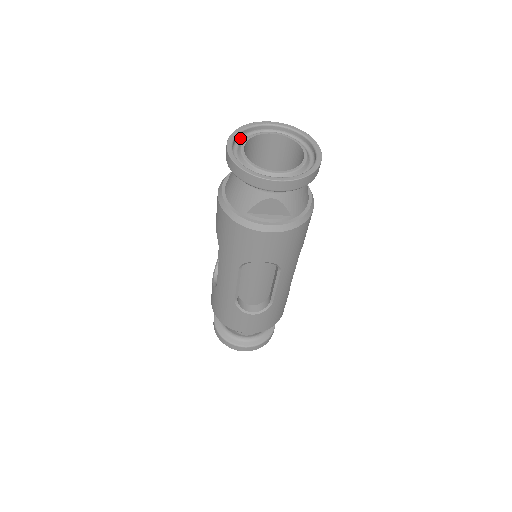
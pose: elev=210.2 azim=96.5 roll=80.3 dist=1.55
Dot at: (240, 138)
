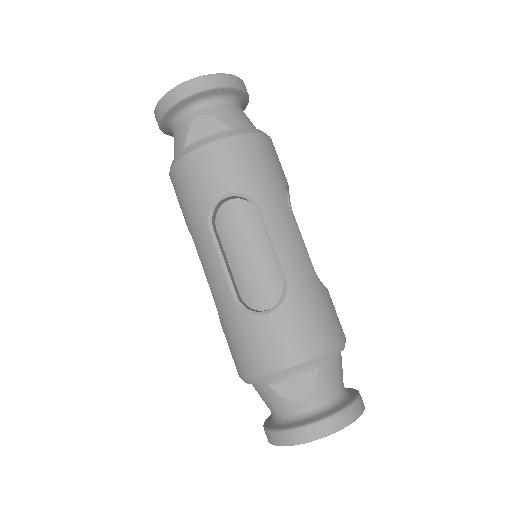
Dot at: occluded
